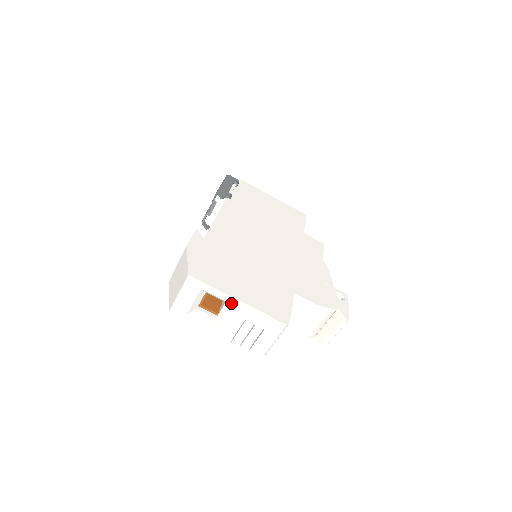
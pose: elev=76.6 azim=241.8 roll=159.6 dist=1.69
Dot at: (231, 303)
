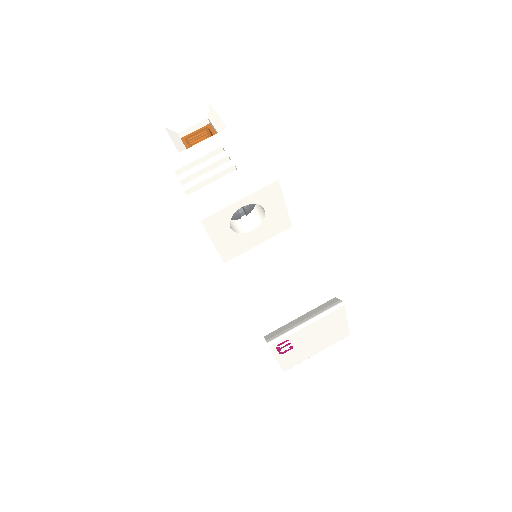
Dot at: (228, 126)
